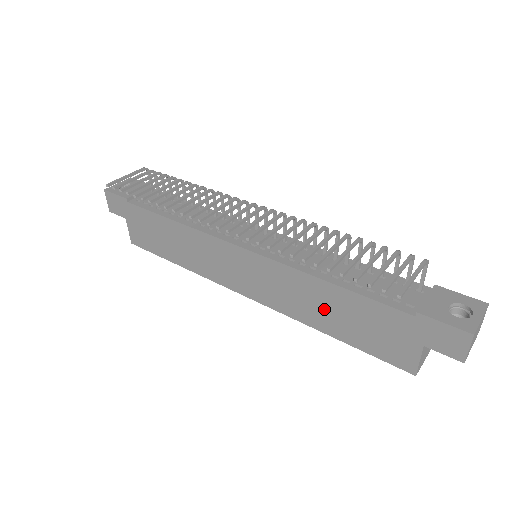
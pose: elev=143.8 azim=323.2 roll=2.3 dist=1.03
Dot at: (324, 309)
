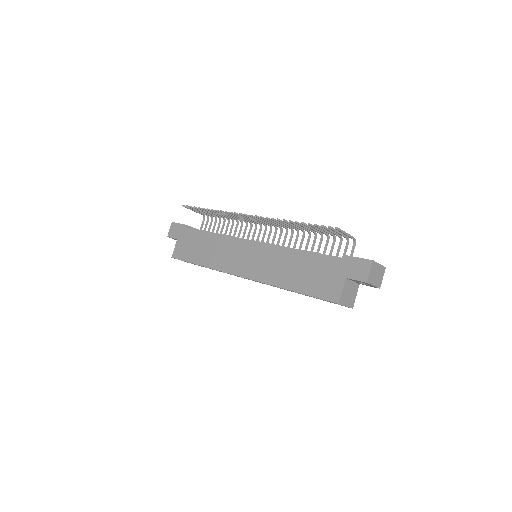
Dot at: (291, 270)
